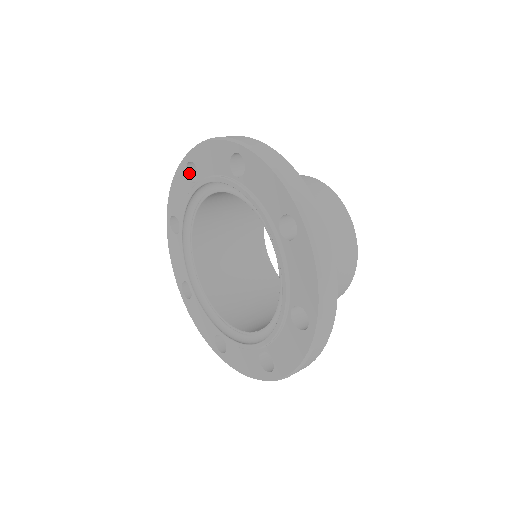
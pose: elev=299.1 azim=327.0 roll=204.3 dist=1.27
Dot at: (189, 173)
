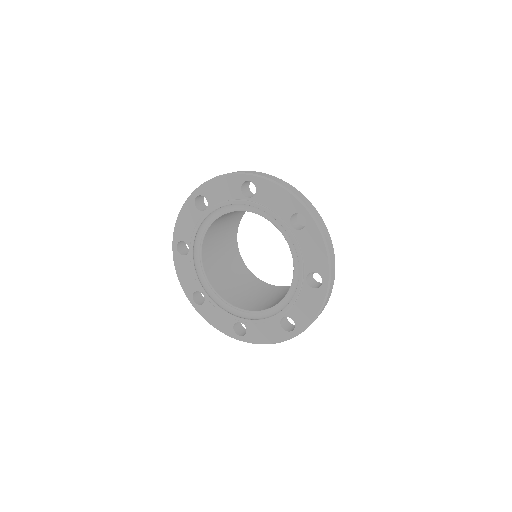
Dot at: (243, 185)
